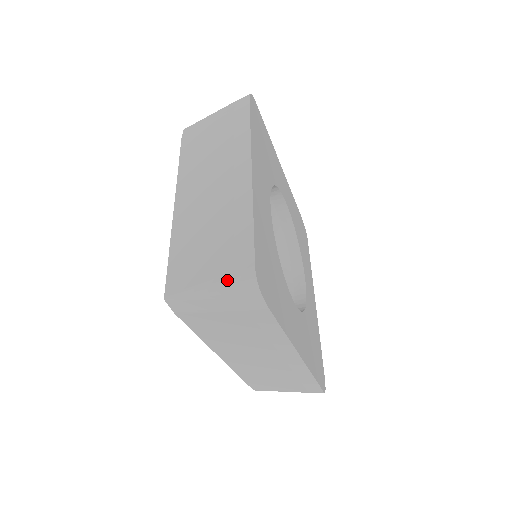
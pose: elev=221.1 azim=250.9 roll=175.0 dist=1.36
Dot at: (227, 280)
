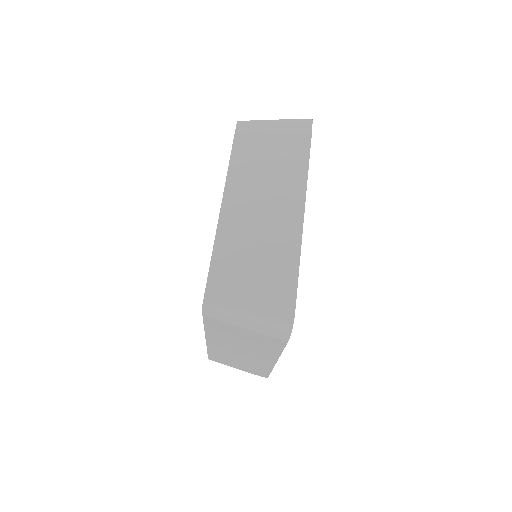
Dot at: (267, 313)
